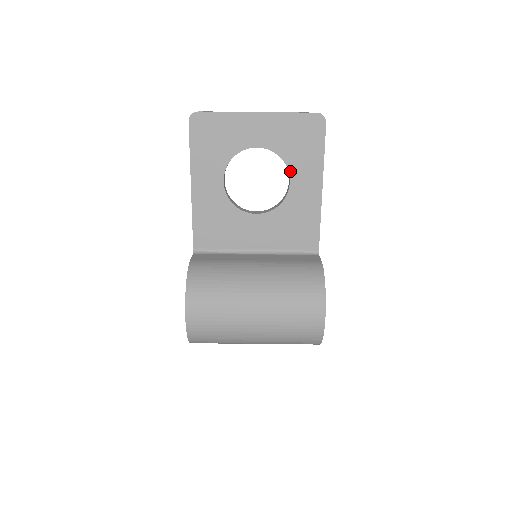
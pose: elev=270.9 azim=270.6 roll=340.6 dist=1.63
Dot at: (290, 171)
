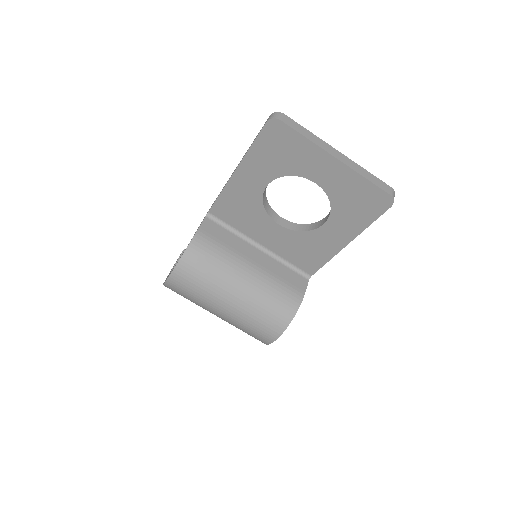
Dot at: (331, 217)
